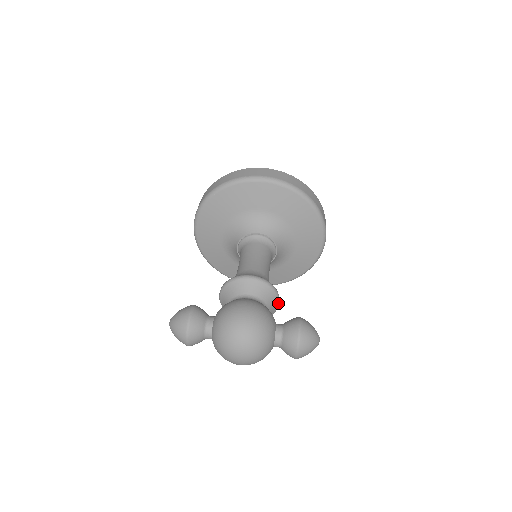
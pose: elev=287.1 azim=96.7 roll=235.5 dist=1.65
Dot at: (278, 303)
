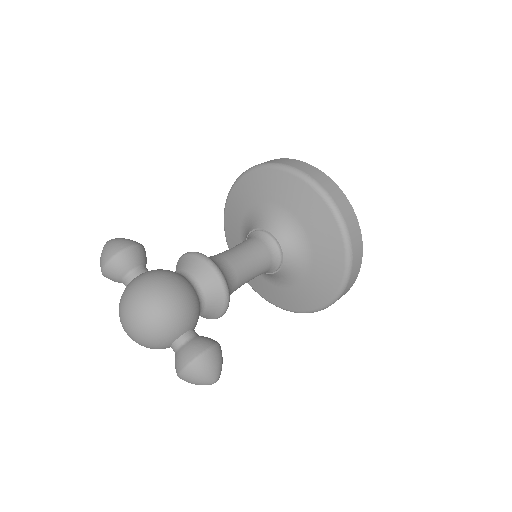
Dot at: (221, 313)
